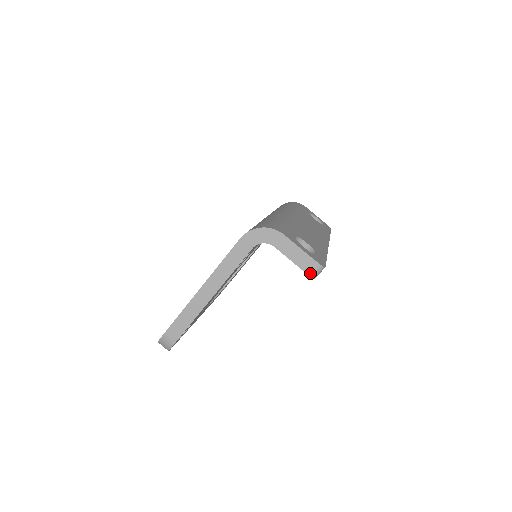
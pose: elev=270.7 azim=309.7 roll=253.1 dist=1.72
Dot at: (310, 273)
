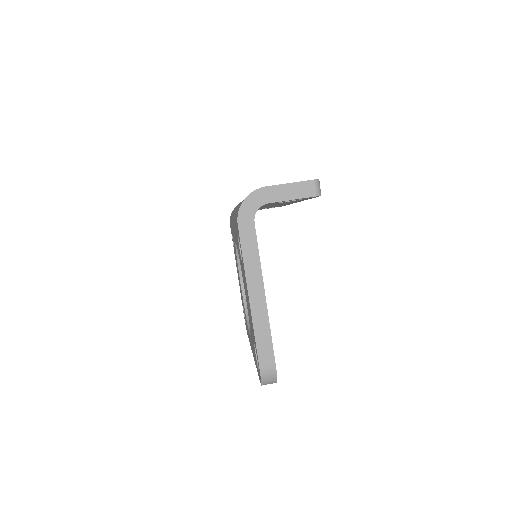
Dot at: (314, 194)
